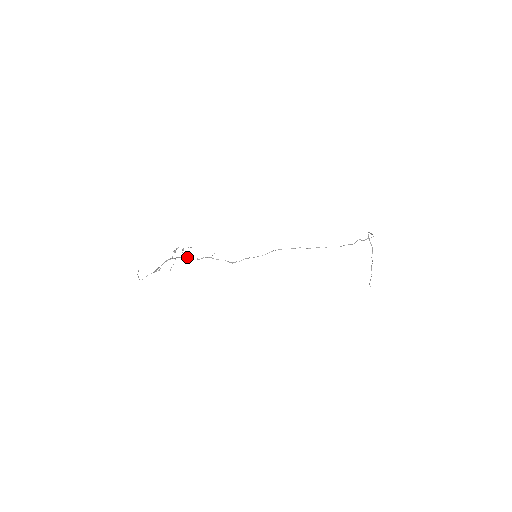
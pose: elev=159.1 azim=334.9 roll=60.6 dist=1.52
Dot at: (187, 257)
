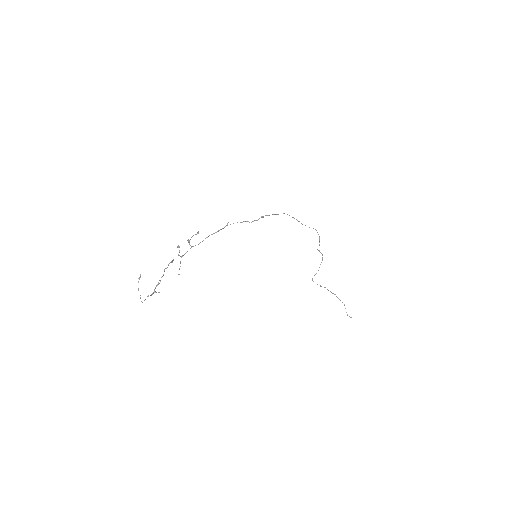
Dot at: occluded
